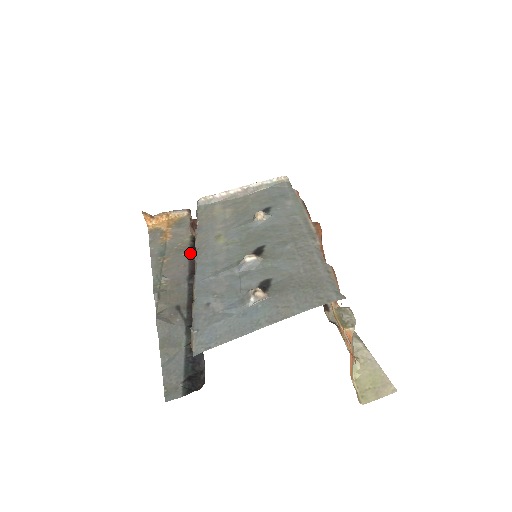
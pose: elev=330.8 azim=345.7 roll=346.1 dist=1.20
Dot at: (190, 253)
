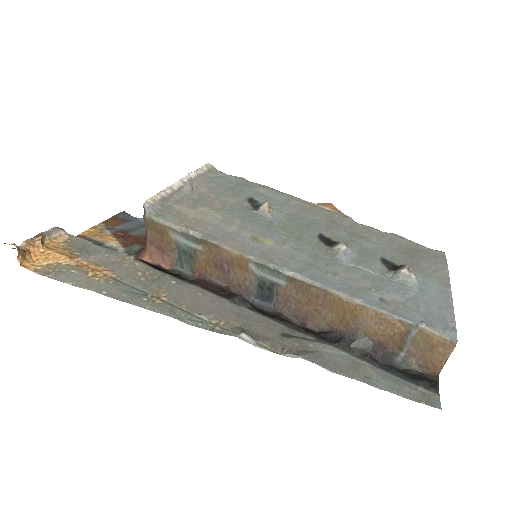
Dot at: (178, 278)
